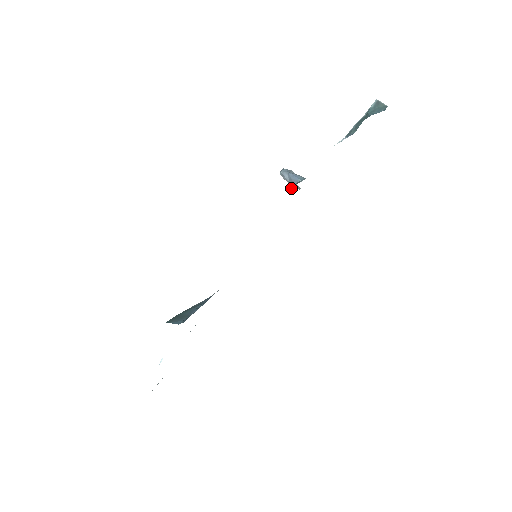
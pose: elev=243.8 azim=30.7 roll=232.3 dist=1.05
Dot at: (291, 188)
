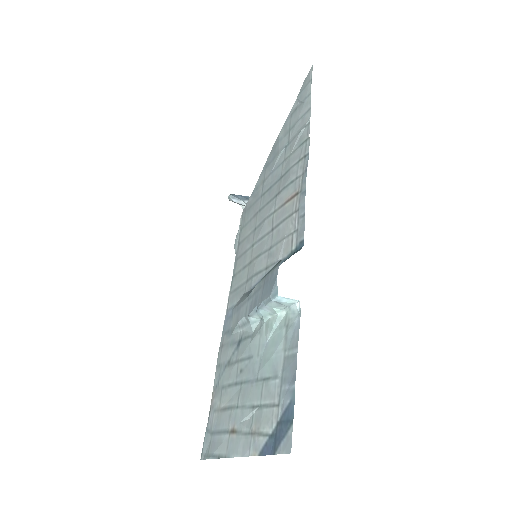
Dot at: occluded
